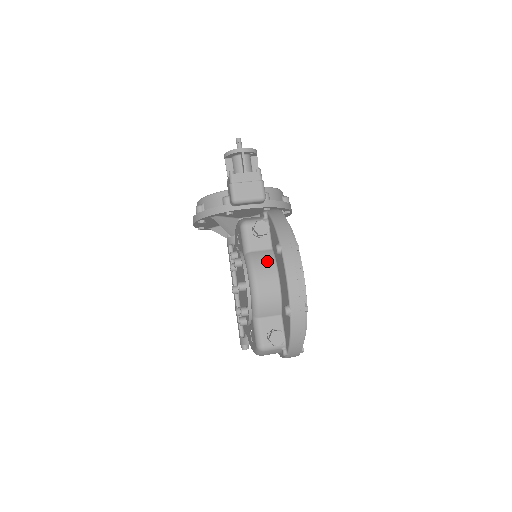
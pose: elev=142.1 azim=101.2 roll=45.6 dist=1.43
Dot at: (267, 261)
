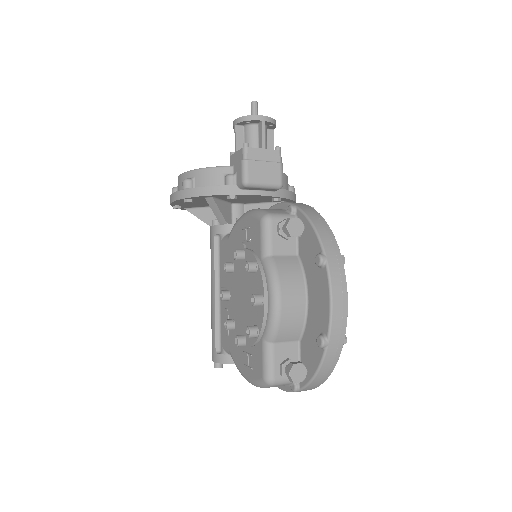
Dot at: (294, 271)
